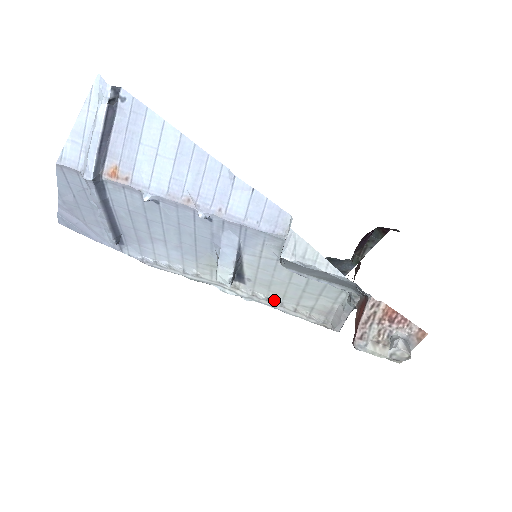
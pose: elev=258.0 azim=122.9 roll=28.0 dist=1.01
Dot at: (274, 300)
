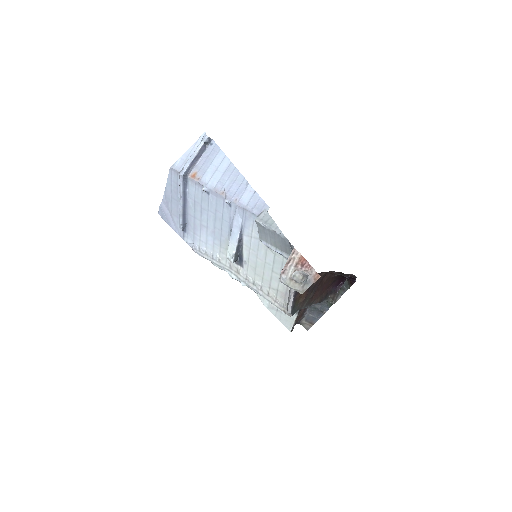
Dot at: (257, 283)
